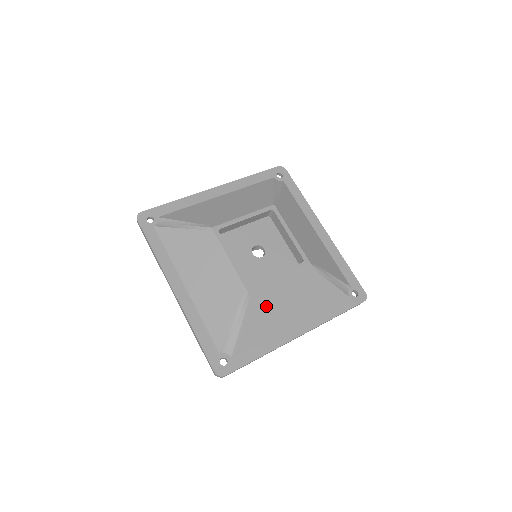
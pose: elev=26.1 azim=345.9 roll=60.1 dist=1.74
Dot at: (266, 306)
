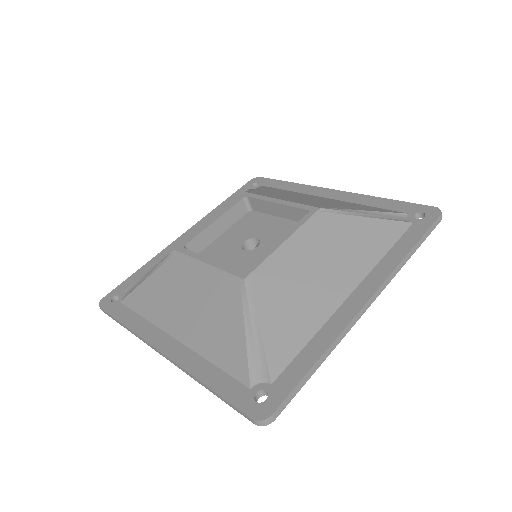
Dot at: (285, 286)
